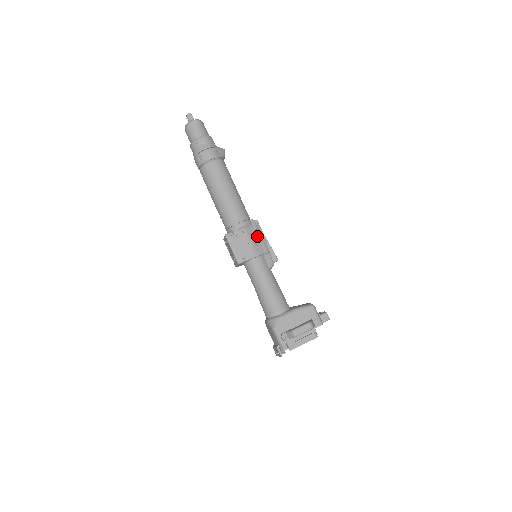
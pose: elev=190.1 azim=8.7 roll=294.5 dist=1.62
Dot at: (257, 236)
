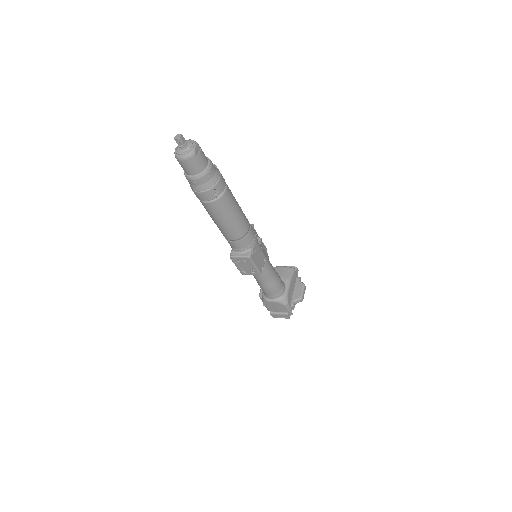
Dot at: occluded
